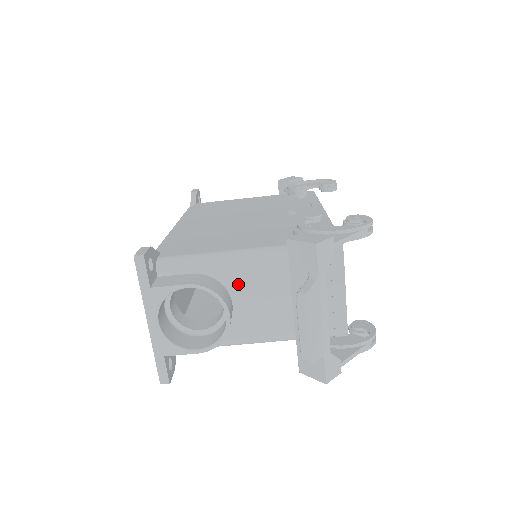
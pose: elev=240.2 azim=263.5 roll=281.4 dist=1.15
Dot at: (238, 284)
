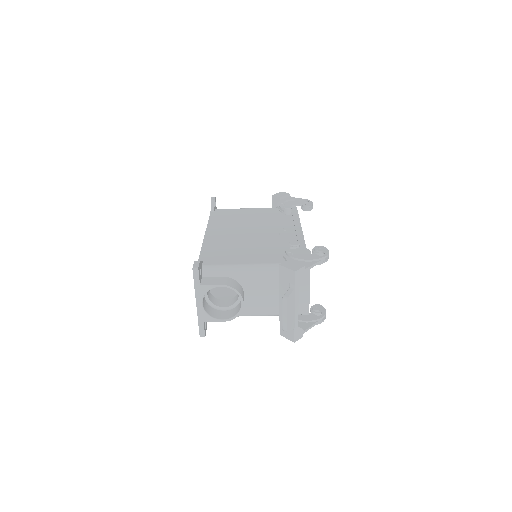
Dot at: (248, 284)
